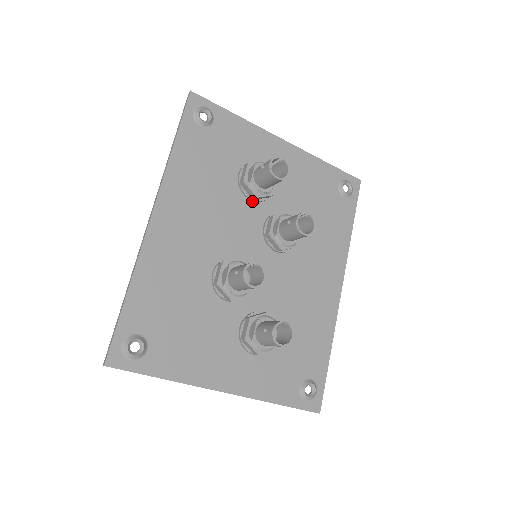
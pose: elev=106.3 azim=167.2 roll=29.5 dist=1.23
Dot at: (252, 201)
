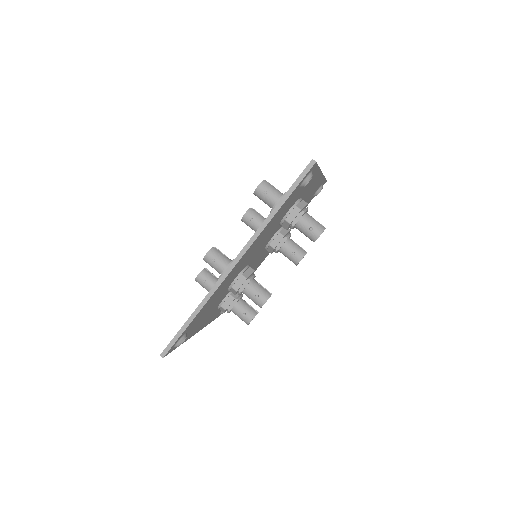
Dot at: (280, 225)
